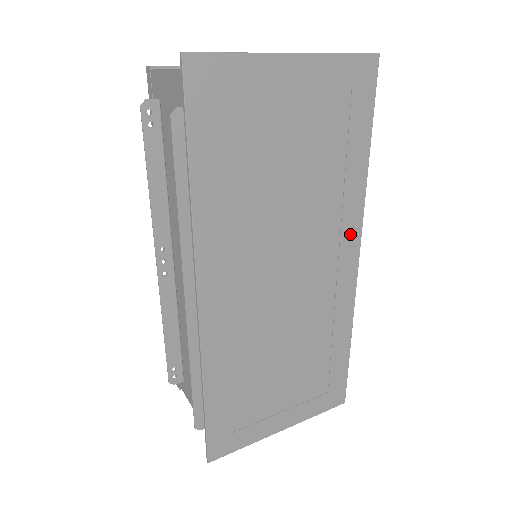
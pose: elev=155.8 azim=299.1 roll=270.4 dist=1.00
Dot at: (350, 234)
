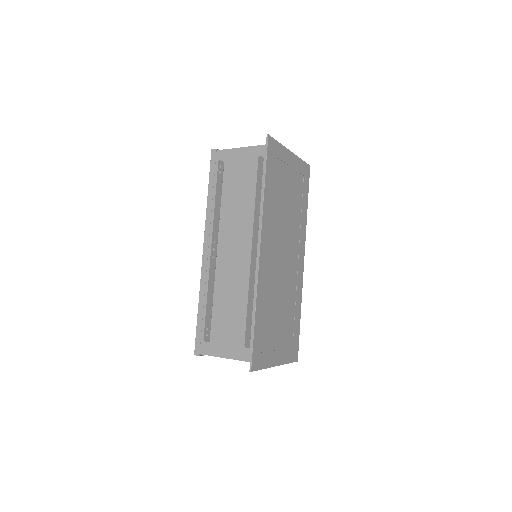
Dot at: (302, 246)
